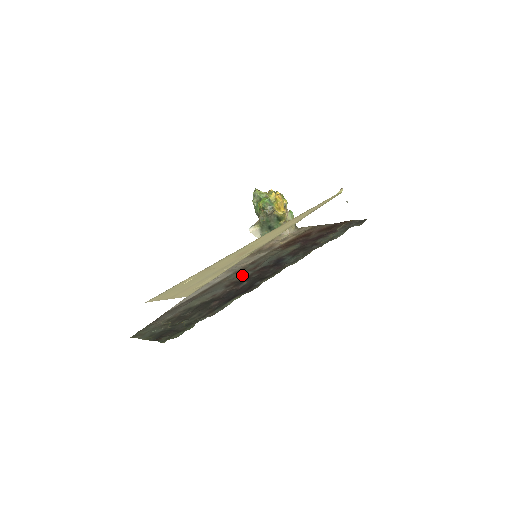
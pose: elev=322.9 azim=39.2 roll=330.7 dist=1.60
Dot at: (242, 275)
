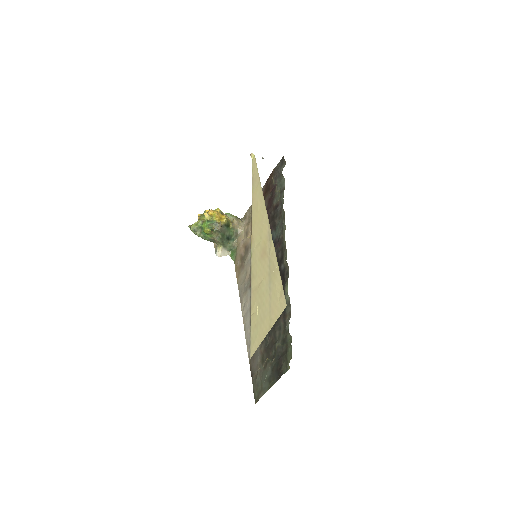
Dot at: occluded
